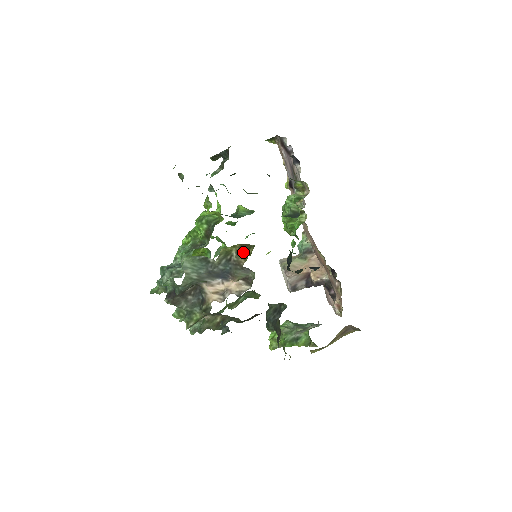
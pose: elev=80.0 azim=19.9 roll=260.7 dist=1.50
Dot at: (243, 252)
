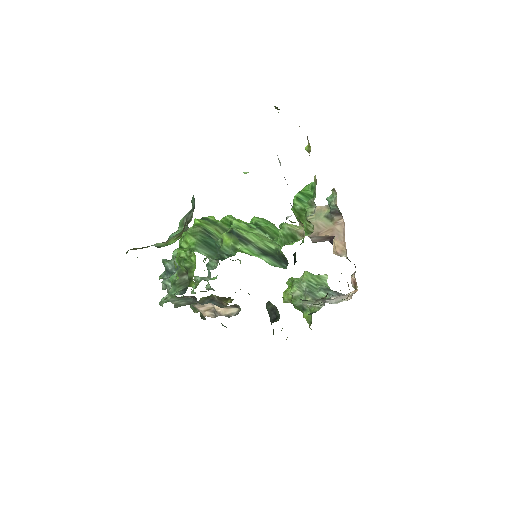
Dot at: (223, 299)
